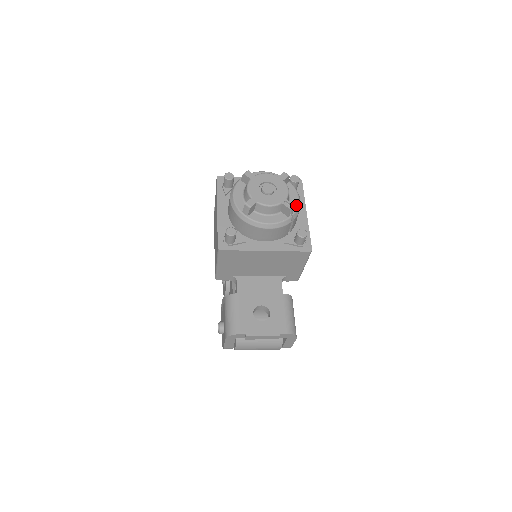
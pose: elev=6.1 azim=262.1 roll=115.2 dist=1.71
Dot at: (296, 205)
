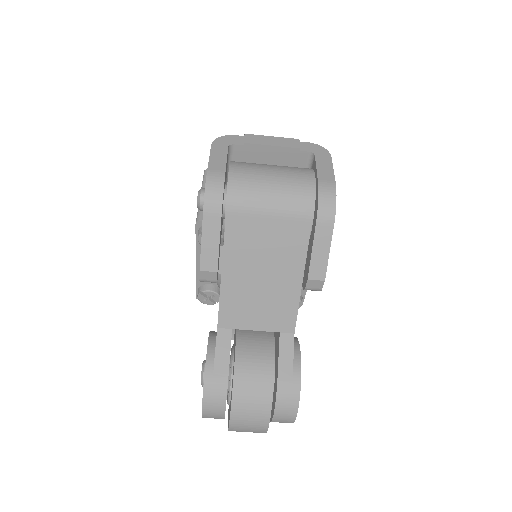
Dot at: occluded
